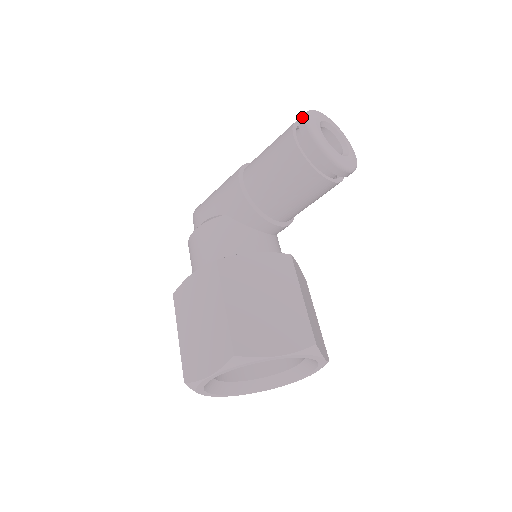
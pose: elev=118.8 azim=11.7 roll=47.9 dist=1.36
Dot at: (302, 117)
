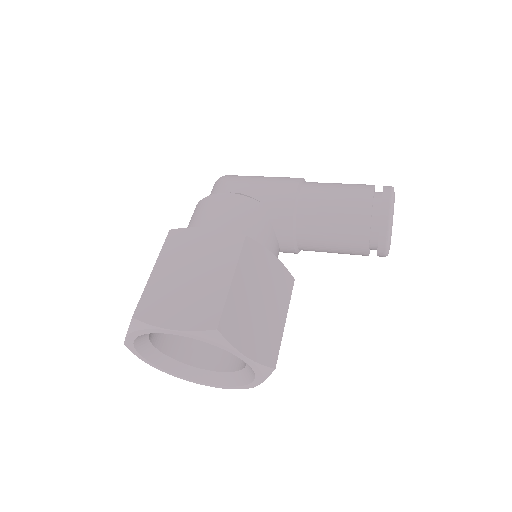
Dot at: (388, 187)
